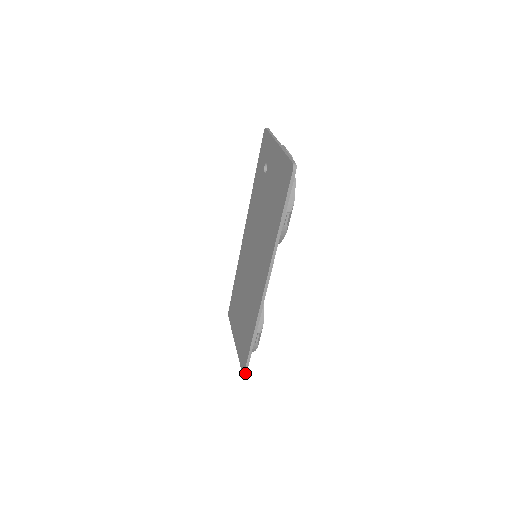
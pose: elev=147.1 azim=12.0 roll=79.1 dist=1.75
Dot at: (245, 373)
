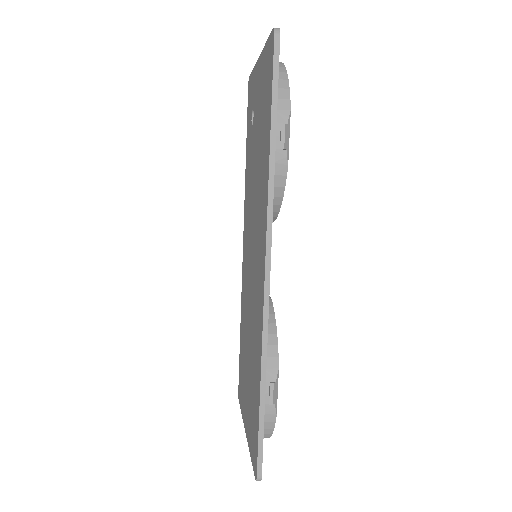
Dot at: (259, 475)
